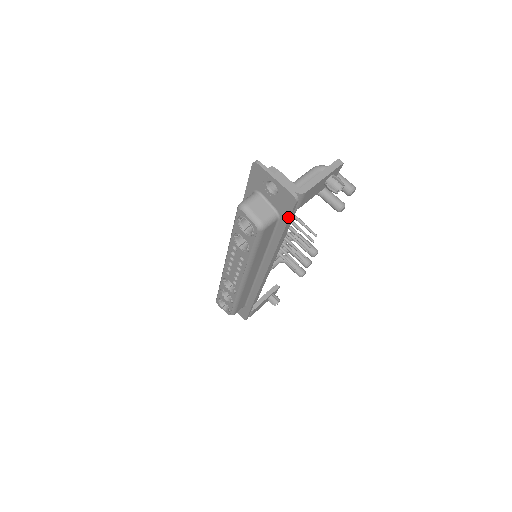
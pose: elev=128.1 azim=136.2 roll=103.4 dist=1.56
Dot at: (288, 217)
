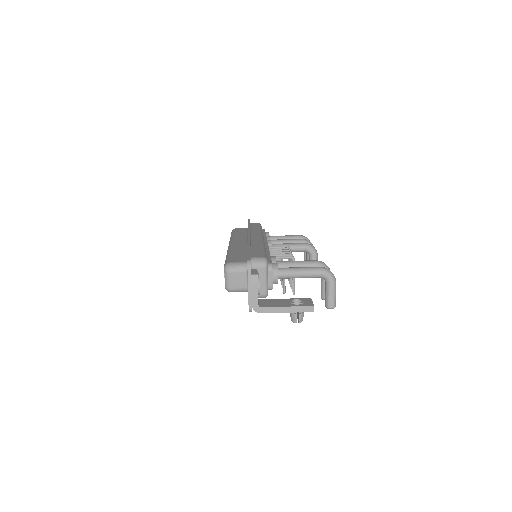
Dot at: occluded
